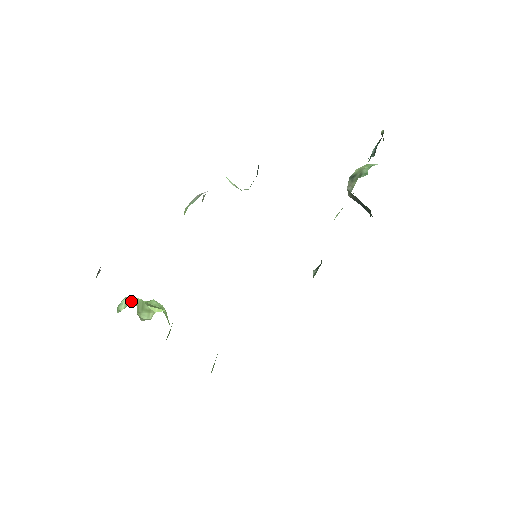
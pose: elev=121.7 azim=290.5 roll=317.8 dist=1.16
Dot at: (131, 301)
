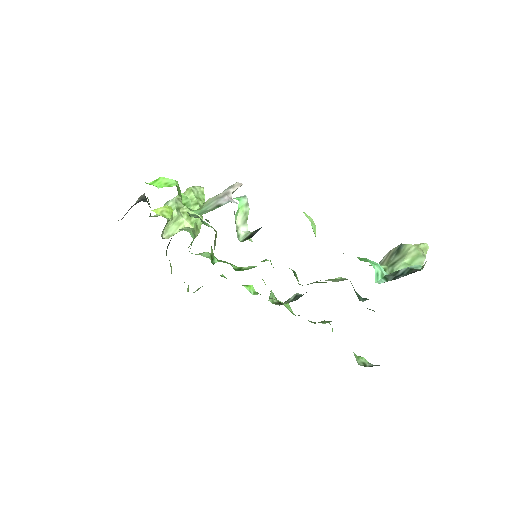
Dot at: occluded
